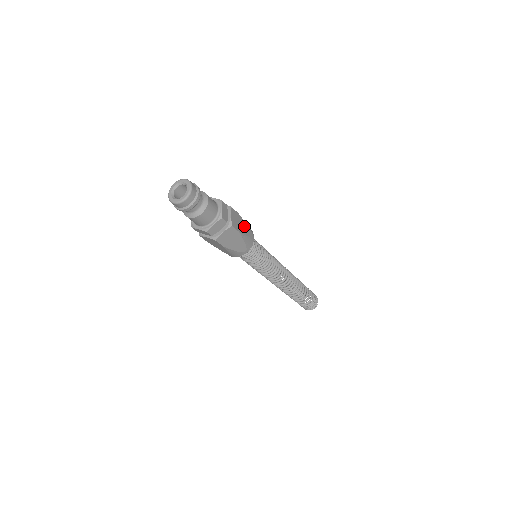
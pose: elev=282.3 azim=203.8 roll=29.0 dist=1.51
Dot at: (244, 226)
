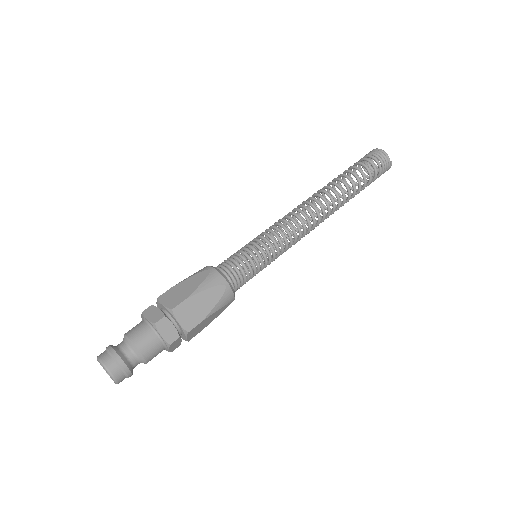
Dot at: (205, 298)
